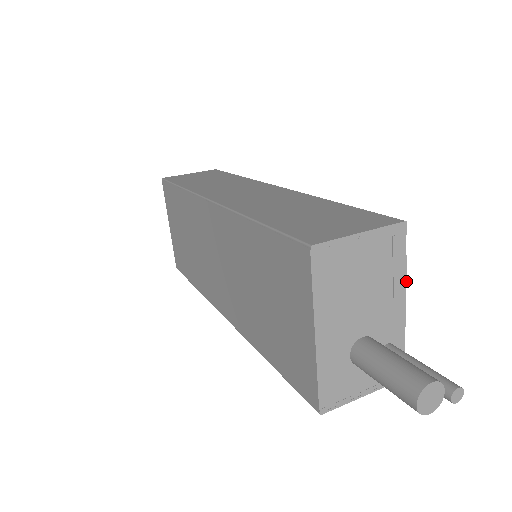
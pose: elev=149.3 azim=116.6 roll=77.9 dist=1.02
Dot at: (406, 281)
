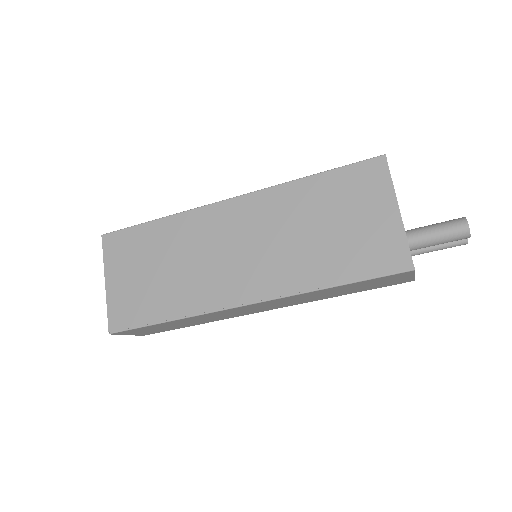
Dot at: occluded
